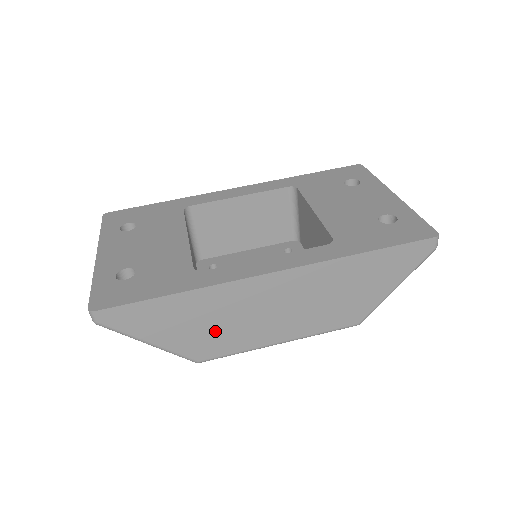
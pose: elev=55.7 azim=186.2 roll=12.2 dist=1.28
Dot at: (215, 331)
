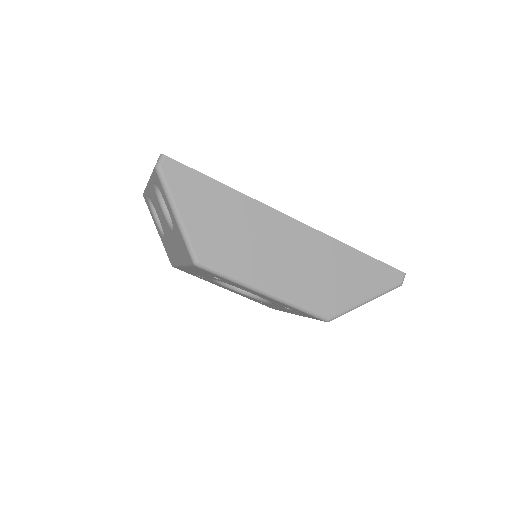
Dot at: (230, 240)
